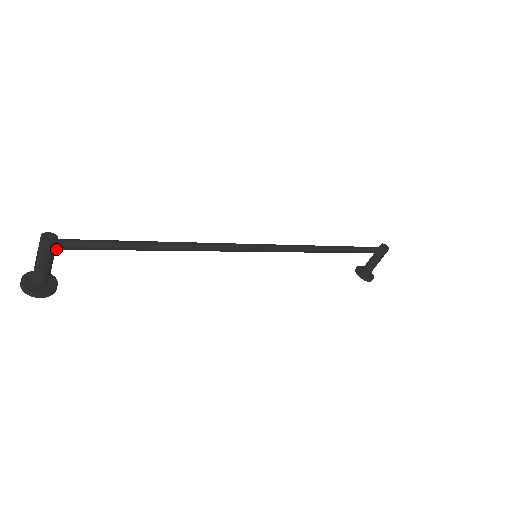
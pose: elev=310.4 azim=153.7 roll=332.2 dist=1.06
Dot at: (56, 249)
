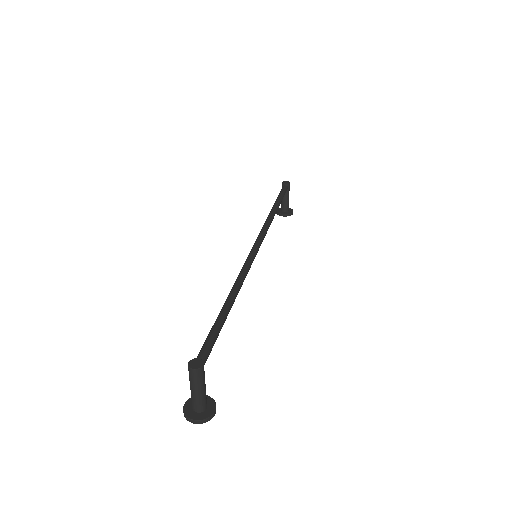
Dot at: occluded
